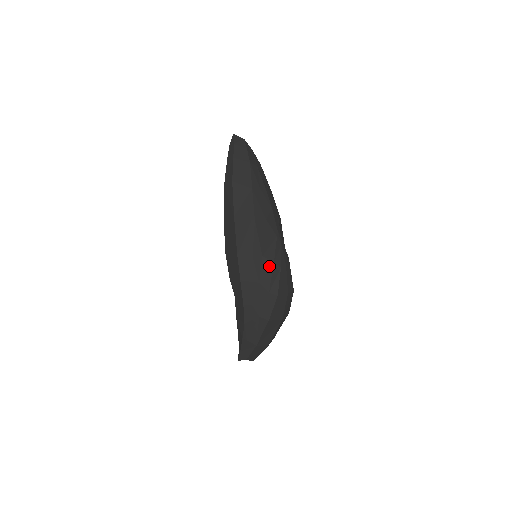
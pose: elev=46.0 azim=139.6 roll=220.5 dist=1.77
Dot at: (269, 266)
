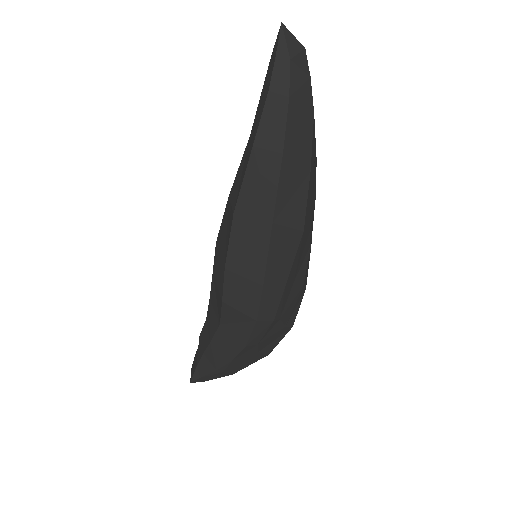
Dot at: (297, 293)
